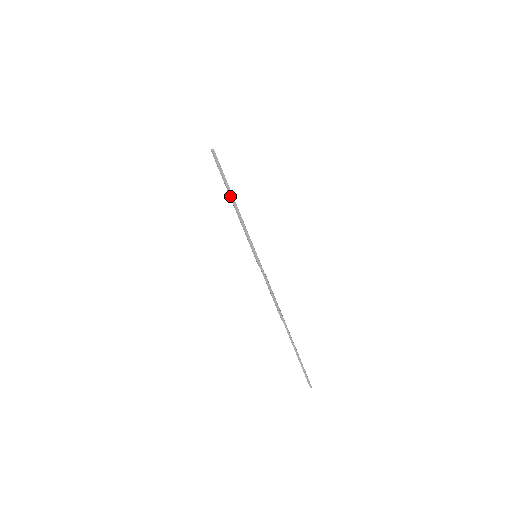
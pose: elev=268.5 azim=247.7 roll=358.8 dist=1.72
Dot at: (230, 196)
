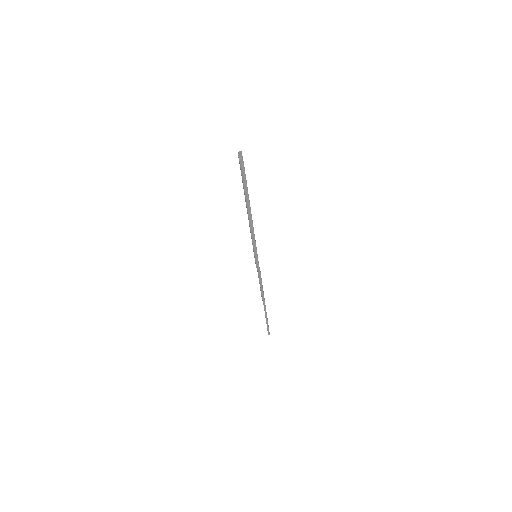
Dot at: (247, 210)
